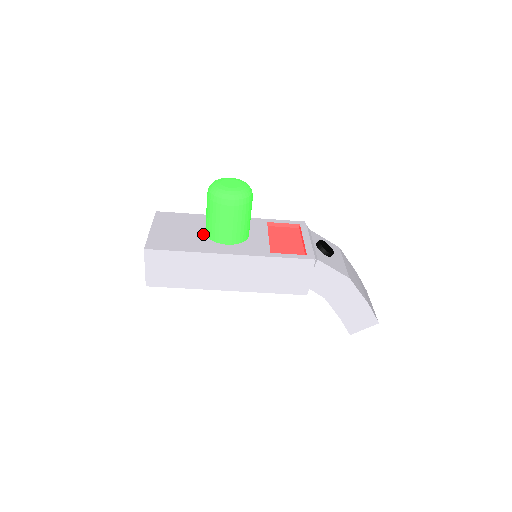
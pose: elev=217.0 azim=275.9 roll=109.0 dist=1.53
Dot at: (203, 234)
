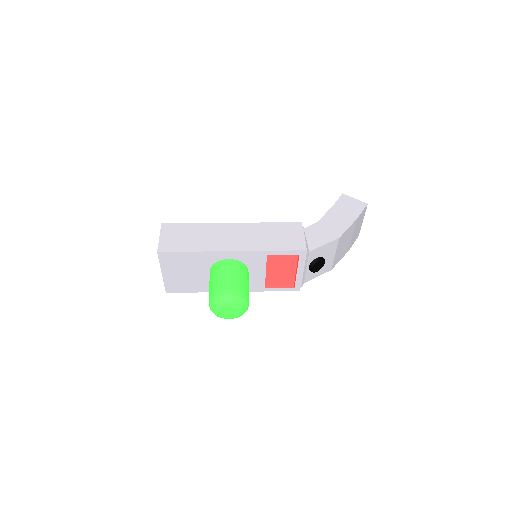
Dot at: (208, 275)
